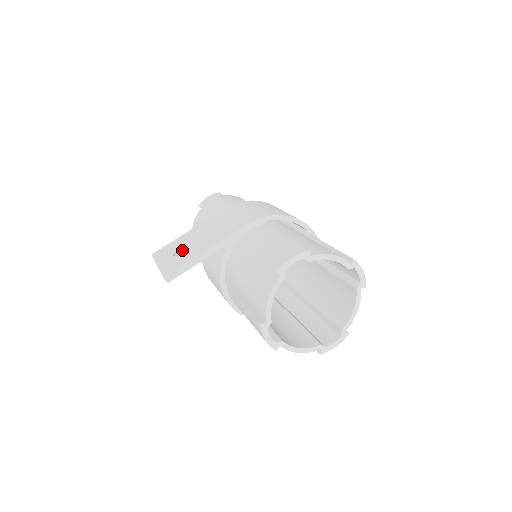
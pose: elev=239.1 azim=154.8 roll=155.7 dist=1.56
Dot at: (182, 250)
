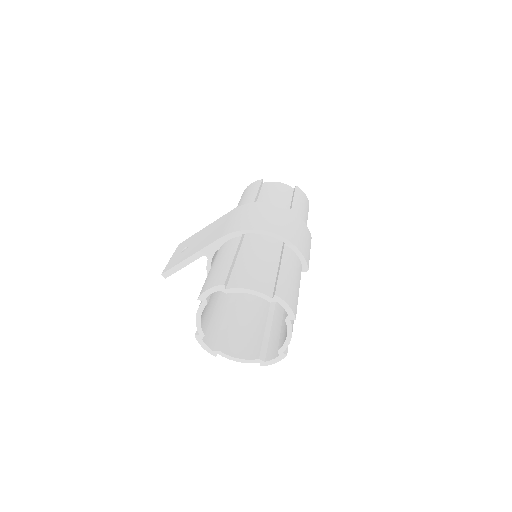
Dot at: (186, 249)
